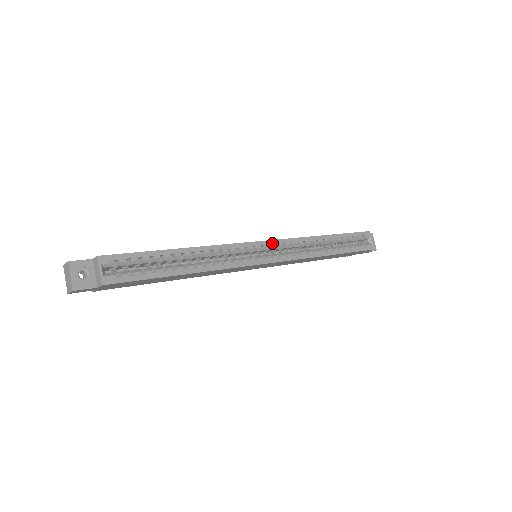
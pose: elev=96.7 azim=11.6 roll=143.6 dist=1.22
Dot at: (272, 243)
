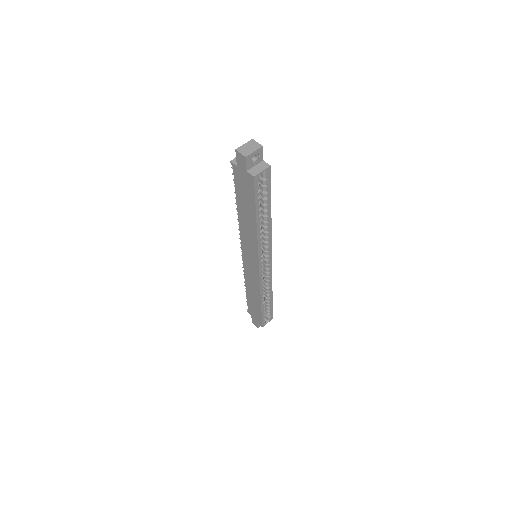
Dot at: (270, 265)
